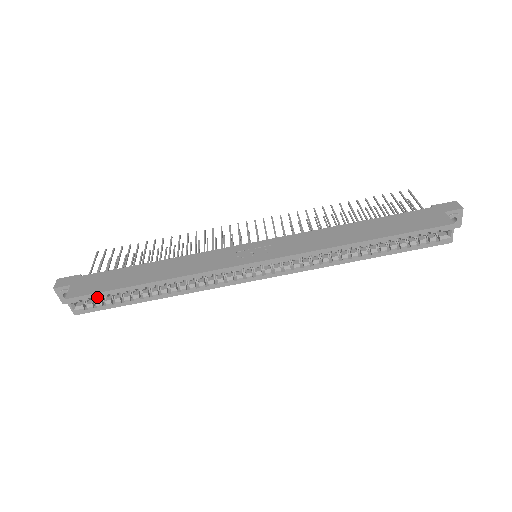
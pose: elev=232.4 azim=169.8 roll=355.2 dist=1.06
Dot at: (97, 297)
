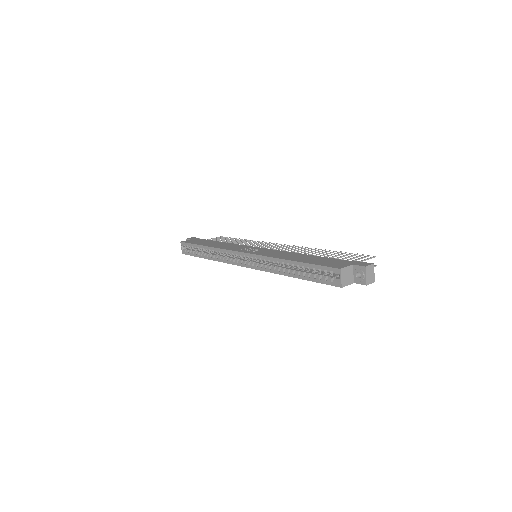
Dot at: (189, 246)
